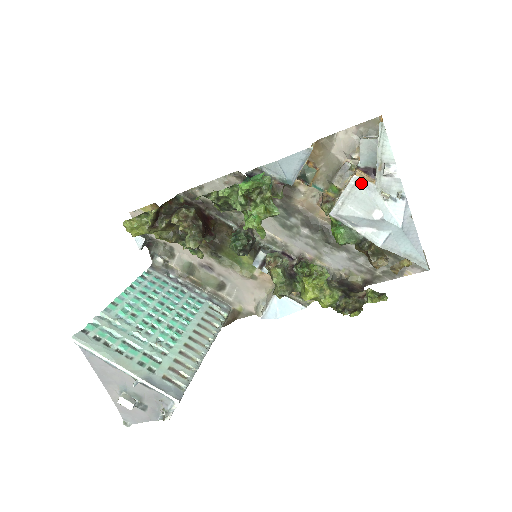
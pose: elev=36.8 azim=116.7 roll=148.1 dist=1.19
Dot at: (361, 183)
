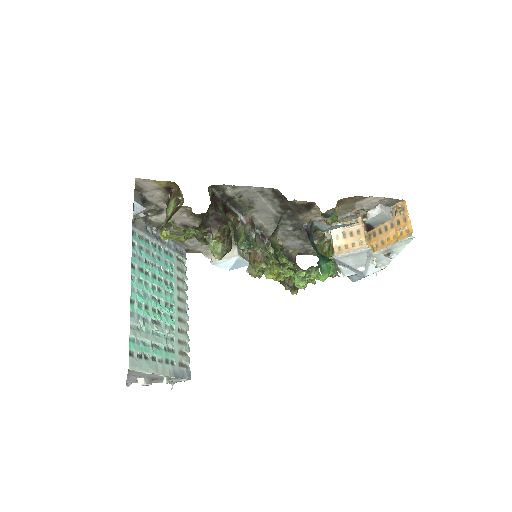
Dot at: (368, 253)
